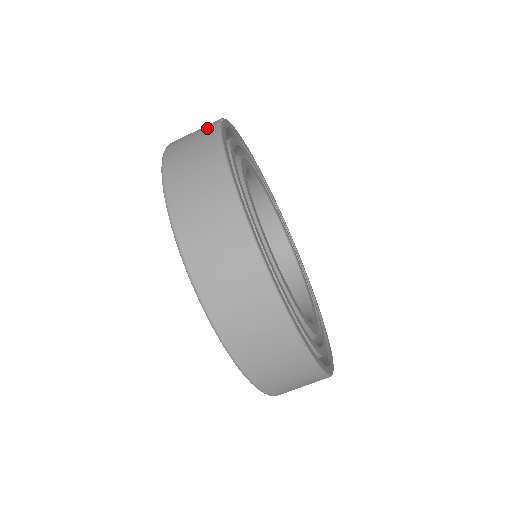
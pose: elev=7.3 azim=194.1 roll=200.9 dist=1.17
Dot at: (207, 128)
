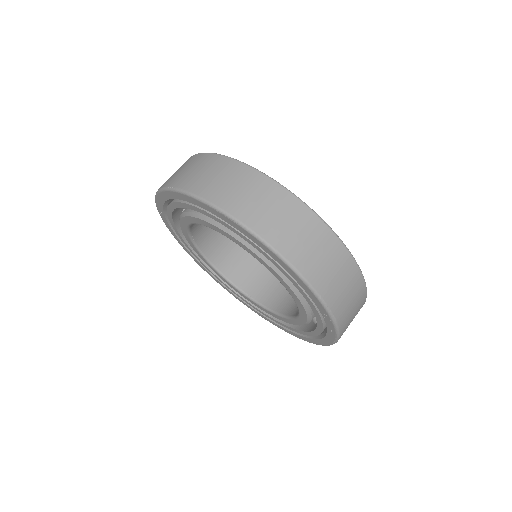
Dot at: occluded
